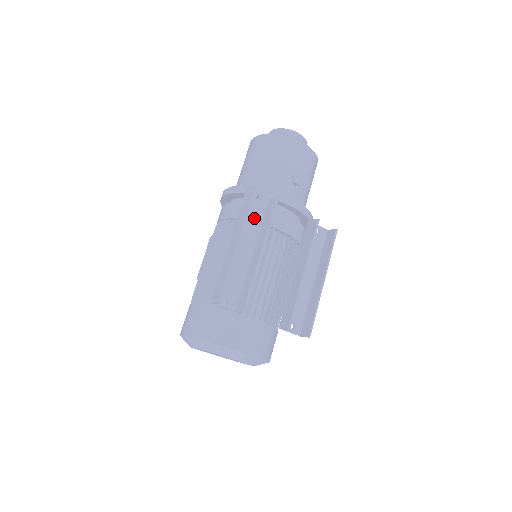
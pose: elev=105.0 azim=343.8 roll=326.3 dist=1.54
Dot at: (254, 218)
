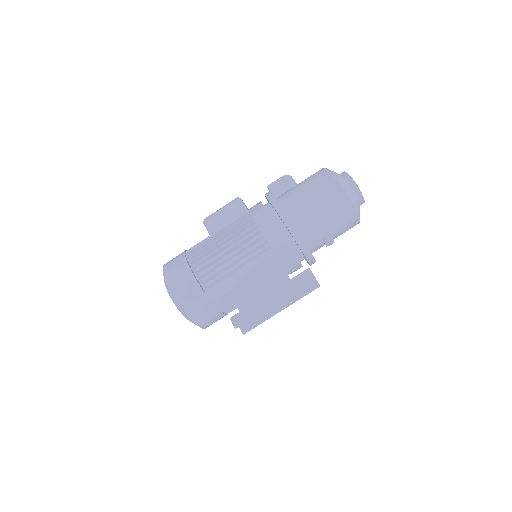
Dot at: occluded
